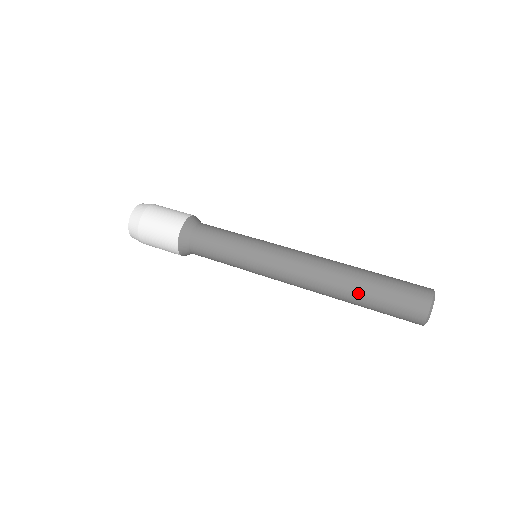
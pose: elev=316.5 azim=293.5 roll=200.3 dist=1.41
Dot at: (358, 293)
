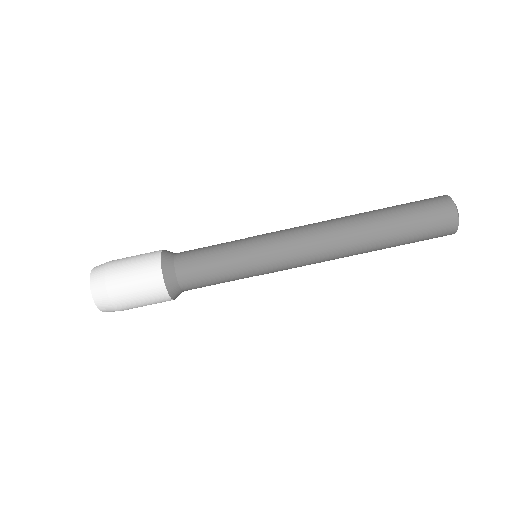
Dot at: occluded
